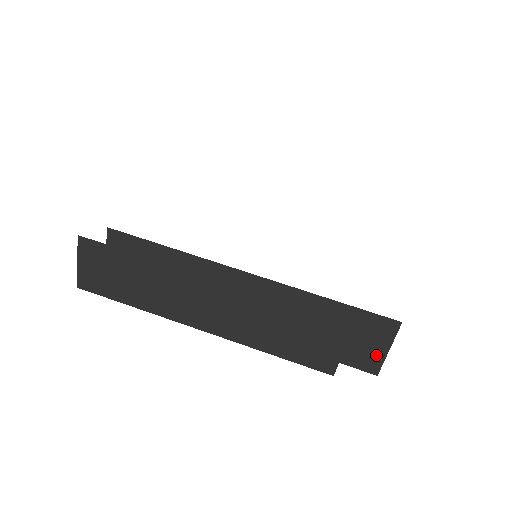
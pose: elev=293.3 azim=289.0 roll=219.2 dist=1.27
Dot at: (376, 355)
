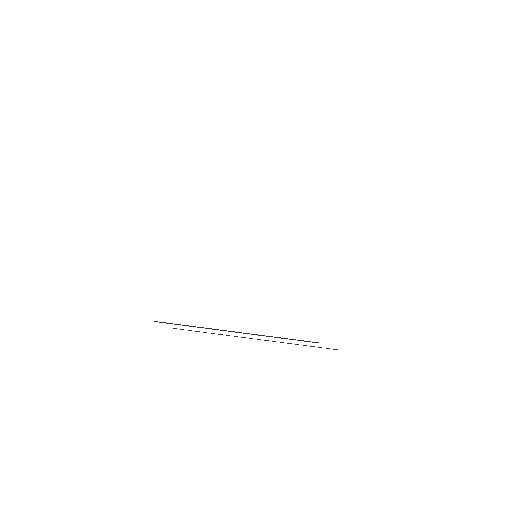
Dot at: (334, 349)
